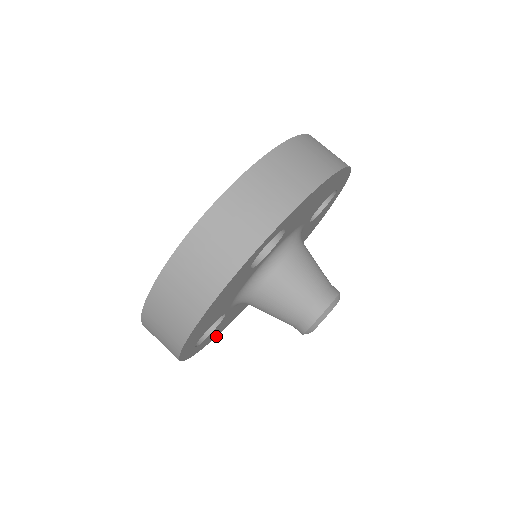
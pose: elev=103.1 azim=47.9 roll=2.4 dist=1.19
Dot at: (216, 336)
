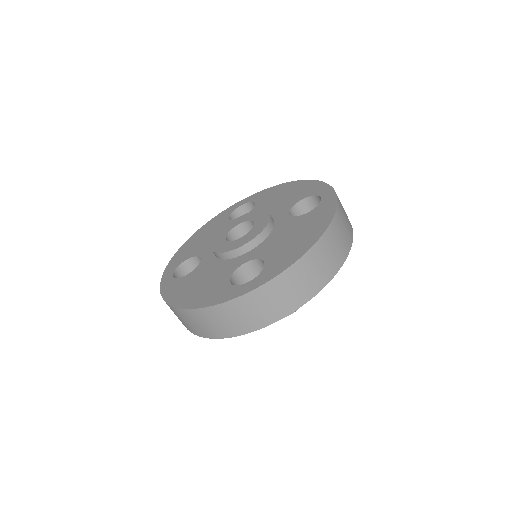
Dot at: occluded
